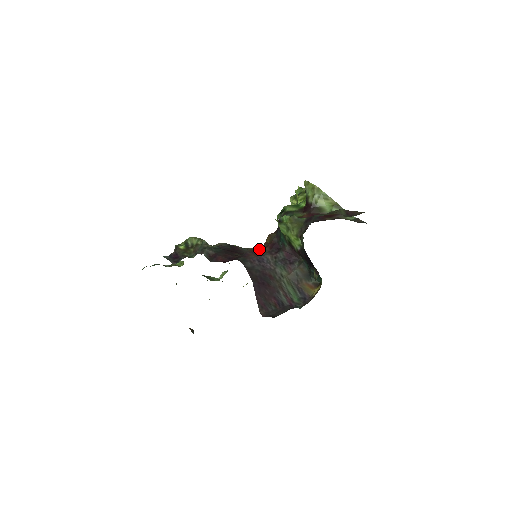
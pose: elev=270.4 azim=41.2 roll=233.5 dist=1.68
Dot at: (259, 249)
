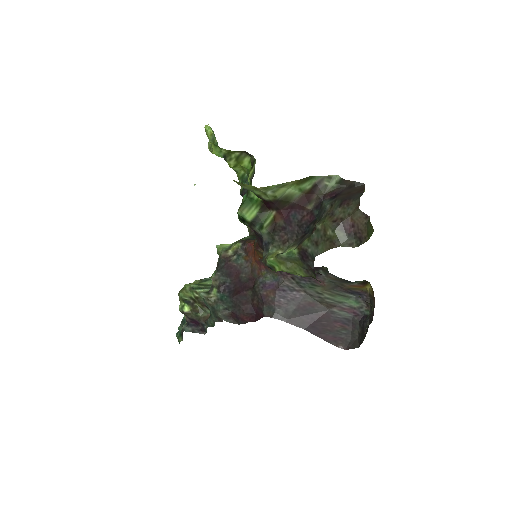
Dot at: (261, 268)
